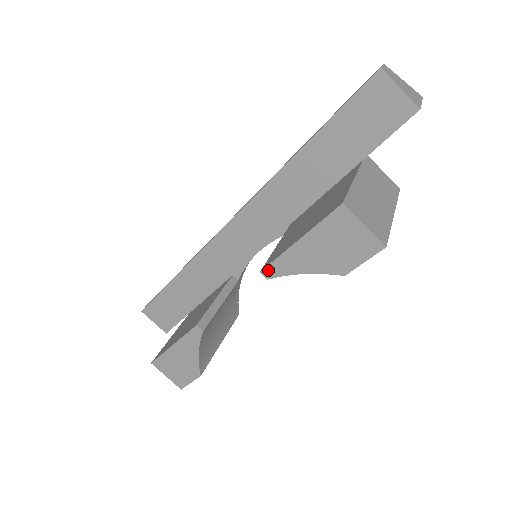
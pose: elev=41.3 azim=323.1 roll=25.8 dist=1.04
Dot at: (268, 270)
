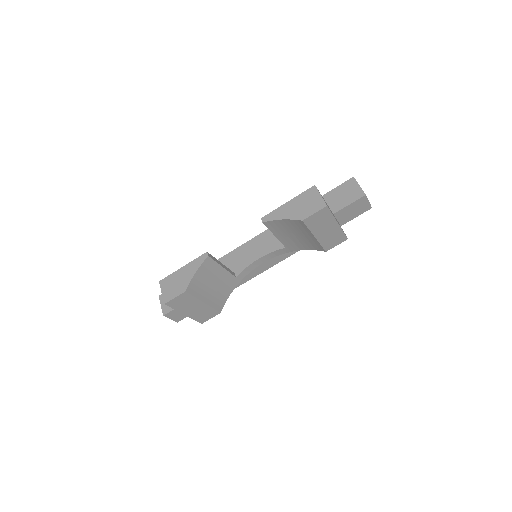
Dot at: (266, 217)
